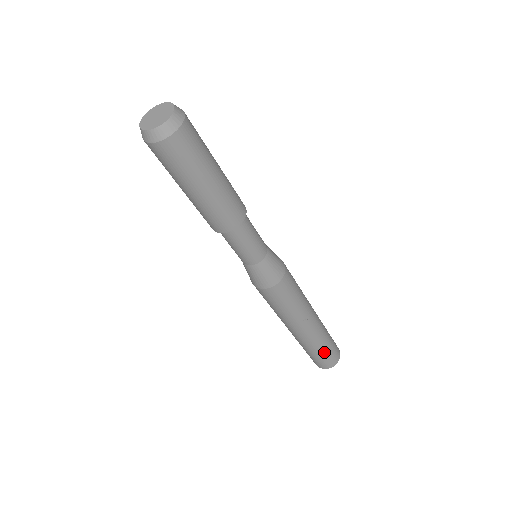
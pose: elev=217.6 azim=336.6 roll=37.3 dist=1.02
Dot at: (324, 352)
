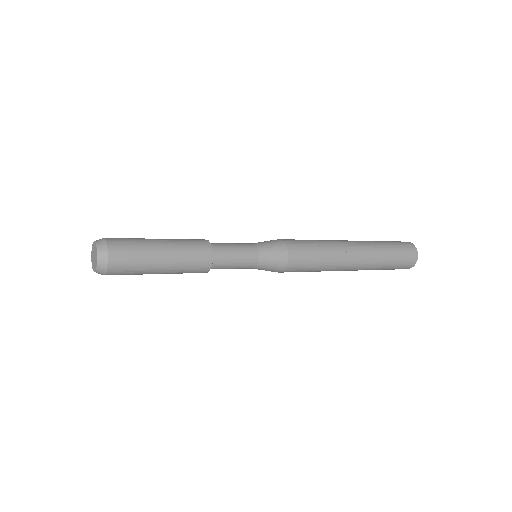
Dot at: (394, 257)
